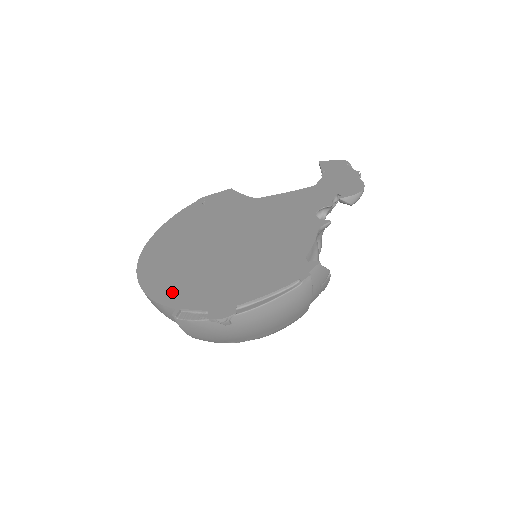
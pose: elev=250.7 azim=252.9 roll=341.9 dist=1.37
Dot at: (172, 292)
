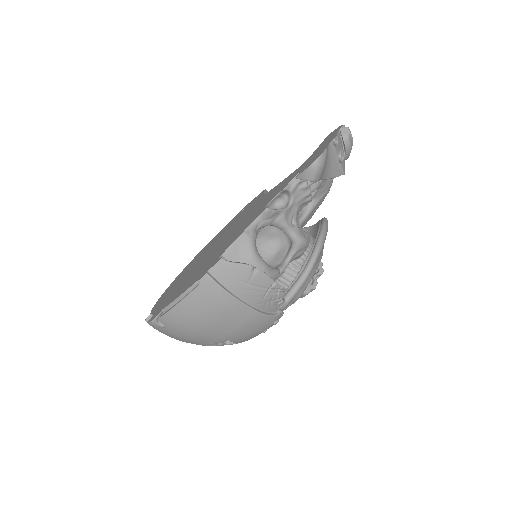
Dot at: (162, 299)
